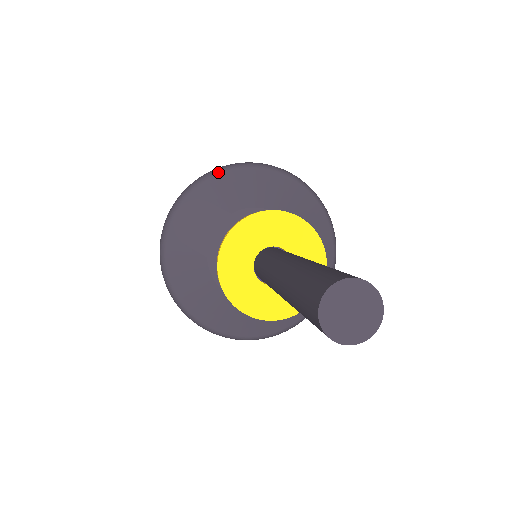
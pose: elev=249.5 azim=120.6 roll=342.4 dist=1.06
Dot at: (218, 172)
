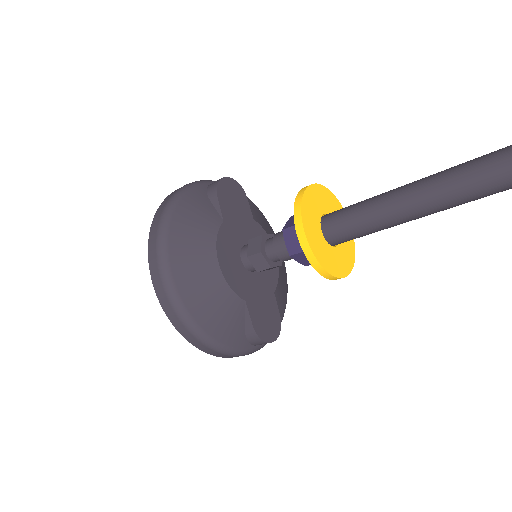
Dot at: occluded
